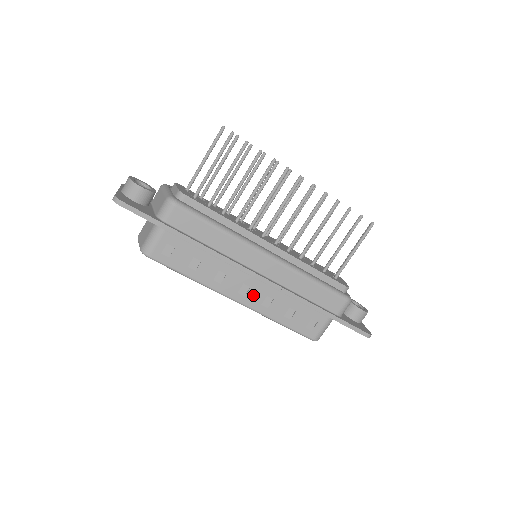
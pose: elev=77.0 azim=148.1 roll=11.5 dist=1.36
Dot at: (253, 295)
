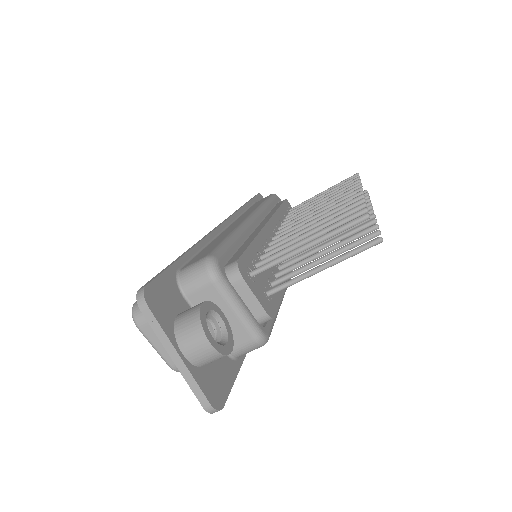
Dot at: occluded
